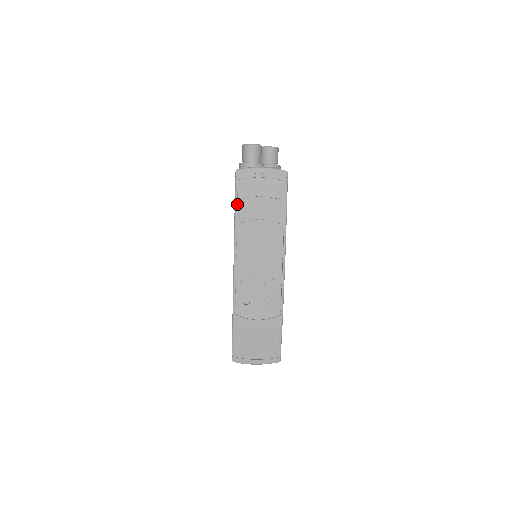
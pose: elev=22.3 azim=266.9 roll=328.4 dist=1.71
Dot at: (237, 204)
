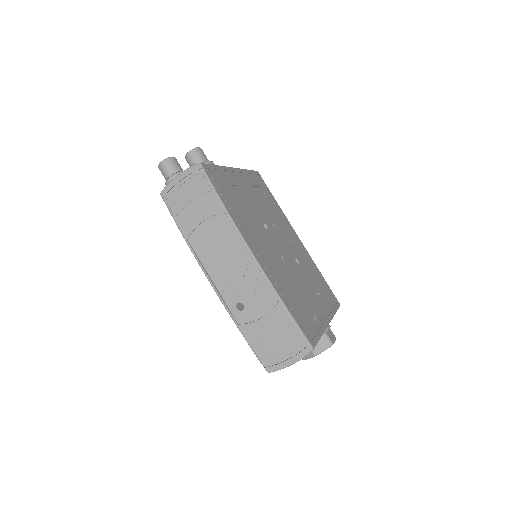
Dot at: (177, 222)
